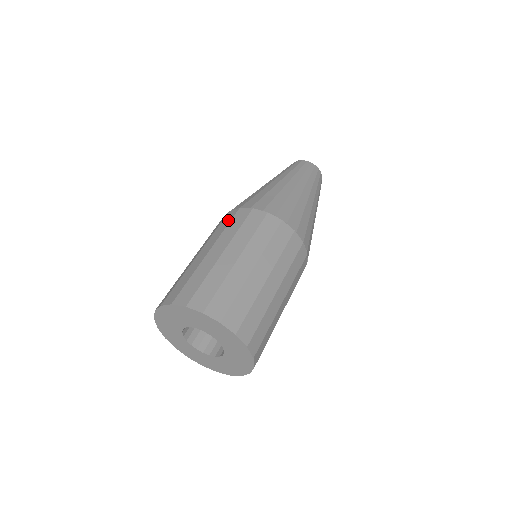
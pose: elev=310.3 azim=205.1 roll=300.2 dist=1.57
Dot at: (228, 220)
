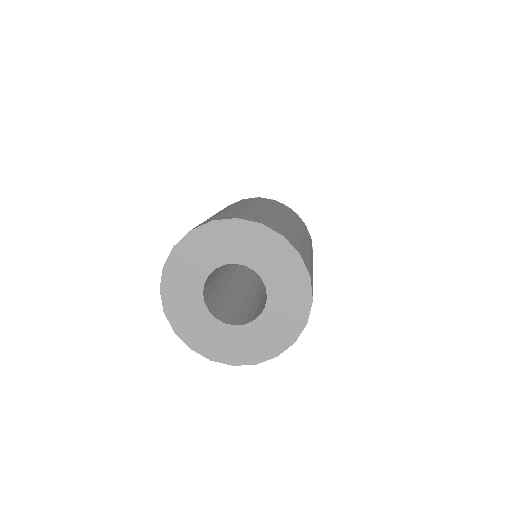
Dot at: (235, 203)
